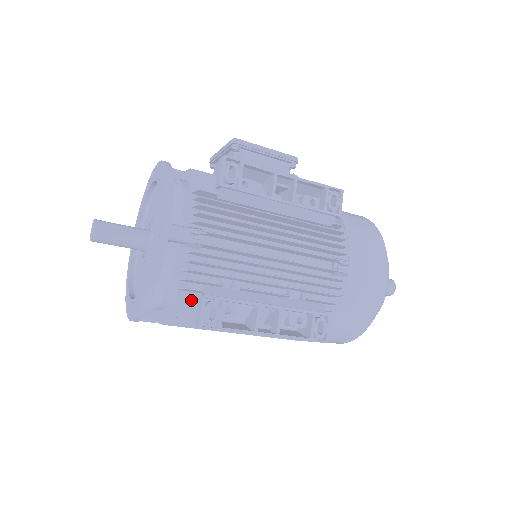
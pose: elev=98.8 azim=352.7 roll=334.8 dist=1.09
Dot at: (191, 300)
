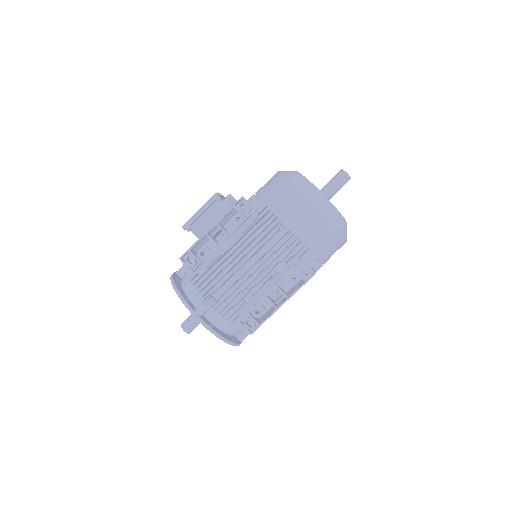
Dot at: occluded
